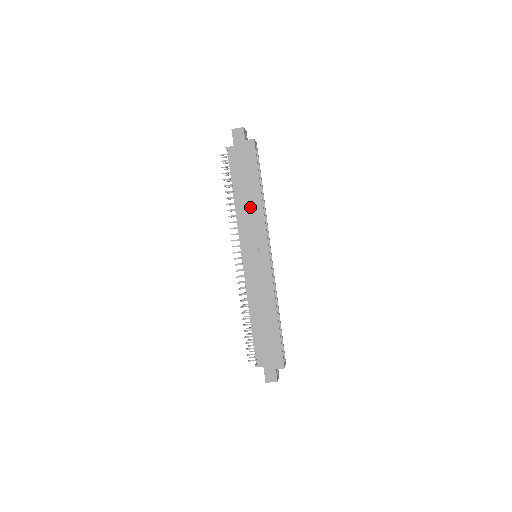
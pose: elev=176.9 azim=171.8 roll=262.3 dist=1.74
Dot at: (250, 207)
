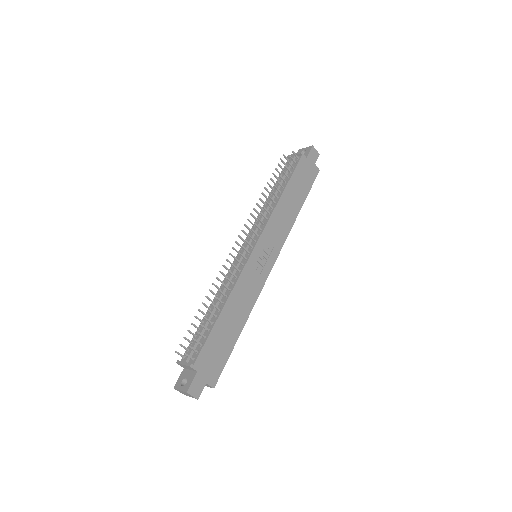
Dot at: (287, 213)
